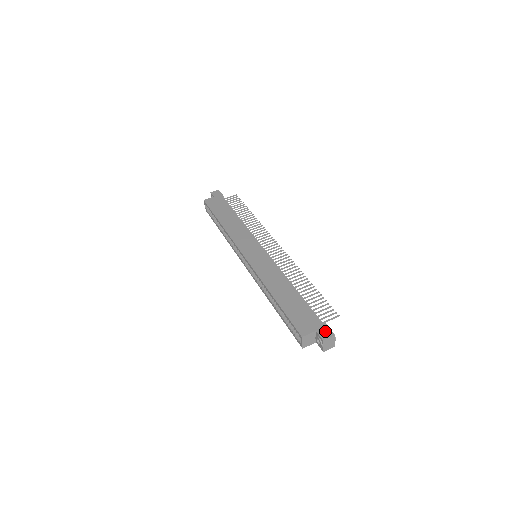
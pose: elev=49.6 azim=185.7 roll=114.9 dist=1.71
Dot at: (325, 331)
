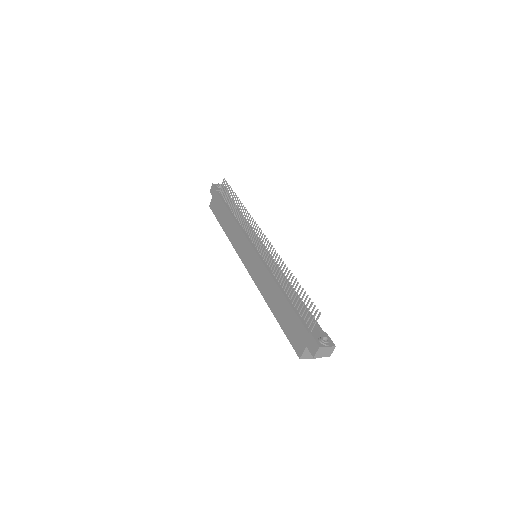
Dot at: (312, 344)
